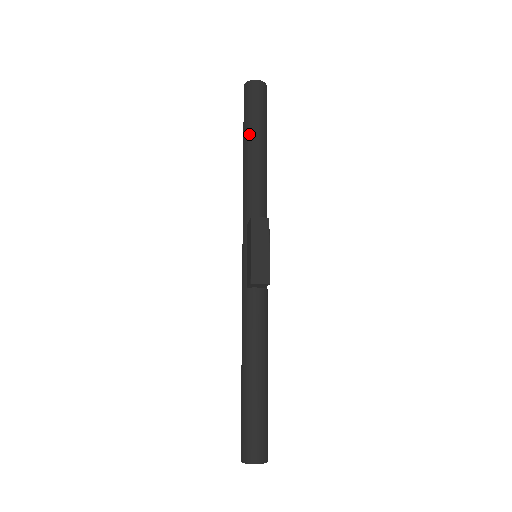
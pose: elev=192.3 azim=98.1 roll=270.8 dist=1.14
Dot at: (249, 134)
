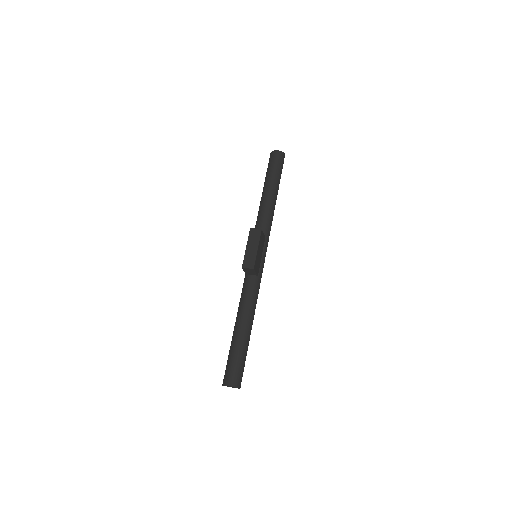
Dot at: (266, 182)
